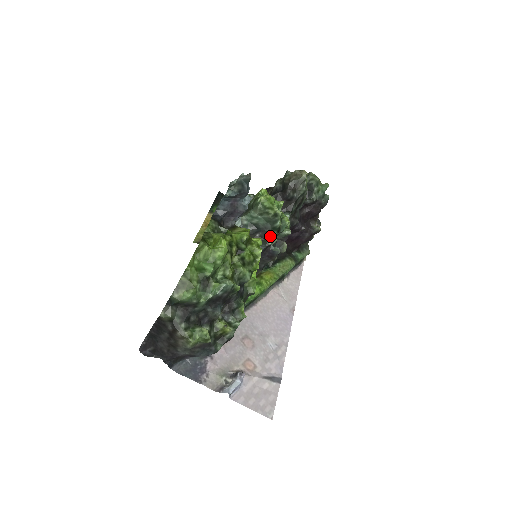
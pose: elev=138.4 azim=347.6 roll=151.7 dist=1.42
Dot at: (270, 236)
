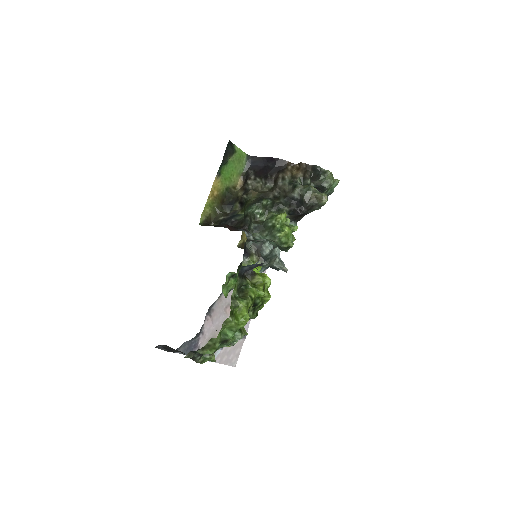
Dot at: occluded
